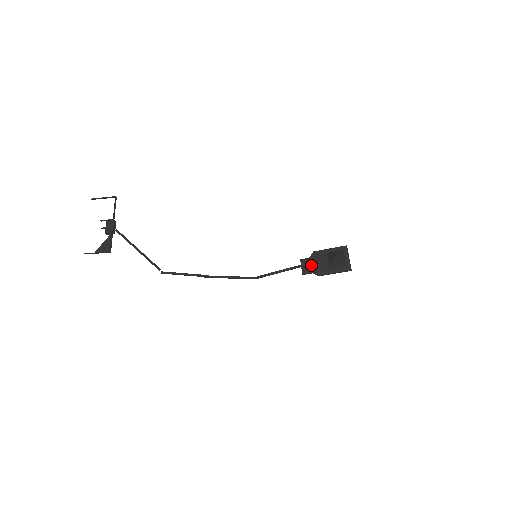
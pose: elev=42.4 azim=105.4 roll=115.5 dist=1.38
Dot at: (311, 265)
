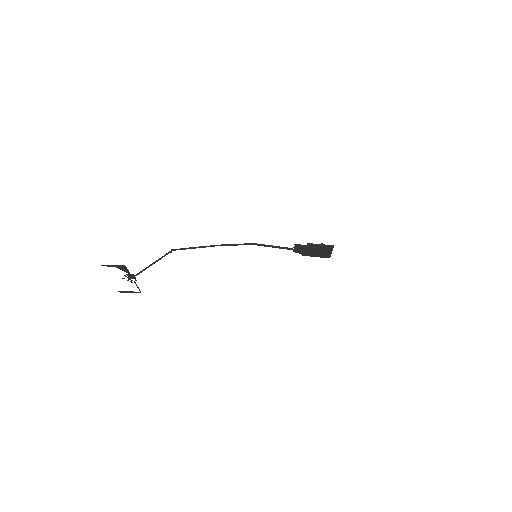
Dot at: (302, 248)
